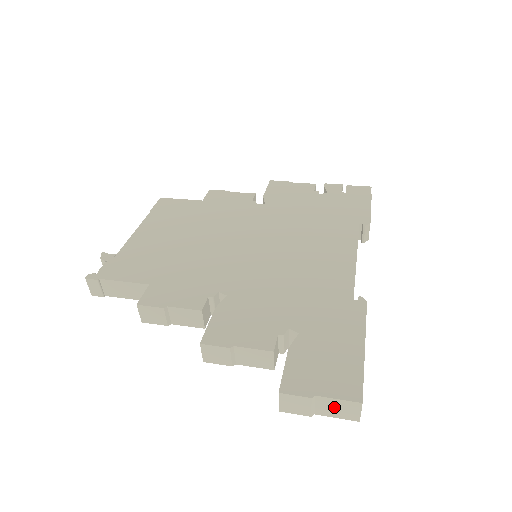
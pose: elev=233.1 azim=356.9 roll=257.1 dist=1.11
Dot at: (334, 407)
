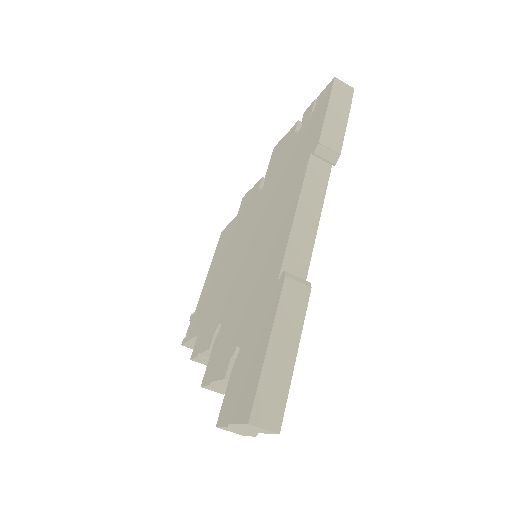
Dot at: (250, 428)
